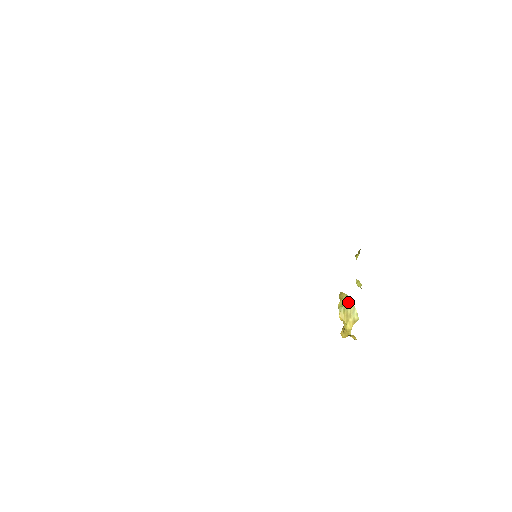
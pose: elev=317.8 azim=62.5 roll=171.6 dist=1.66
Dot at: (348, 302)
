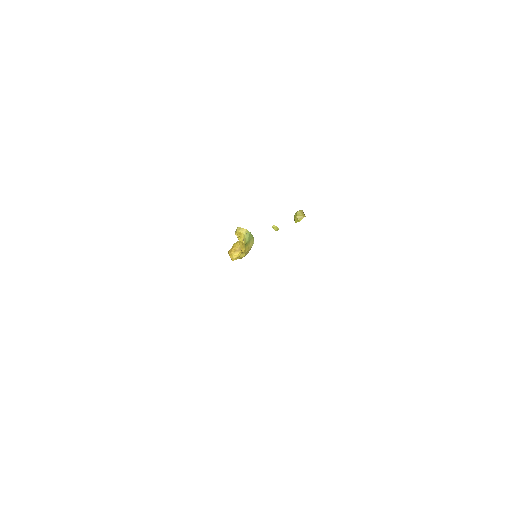
Dot at: (250, 237)
